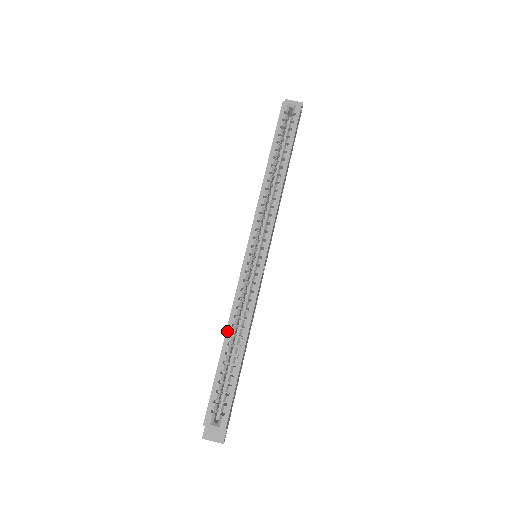
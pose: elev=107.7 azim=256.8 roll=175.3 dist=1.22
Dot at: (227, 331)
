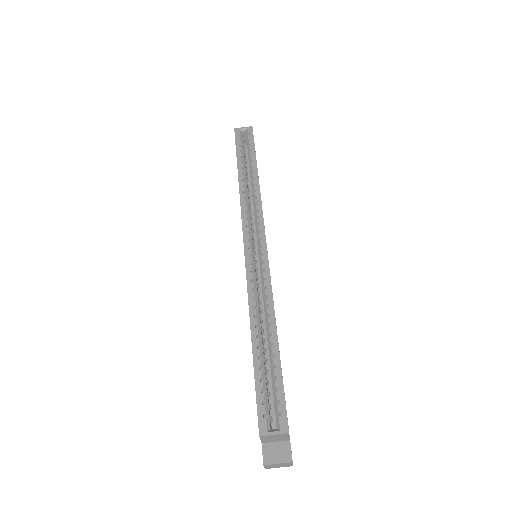
Dot at: (251, 324)
